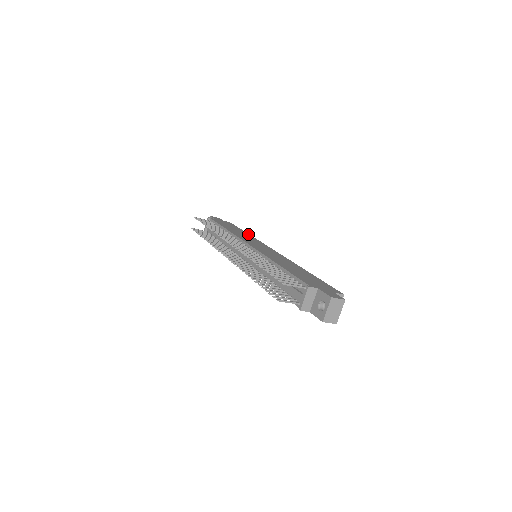
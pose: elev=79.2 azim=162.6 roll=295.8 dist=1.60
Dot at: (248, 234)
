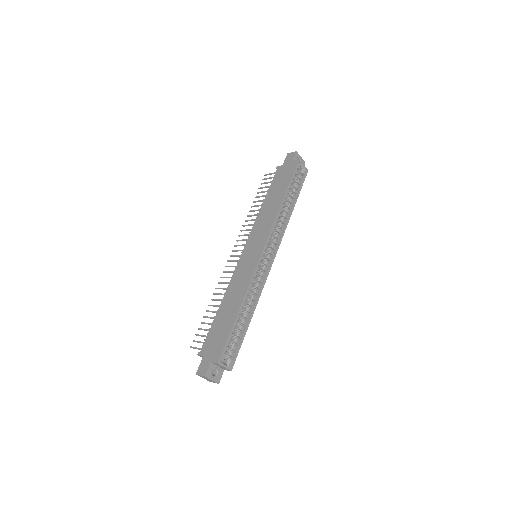
Dot at: (280, 203)
